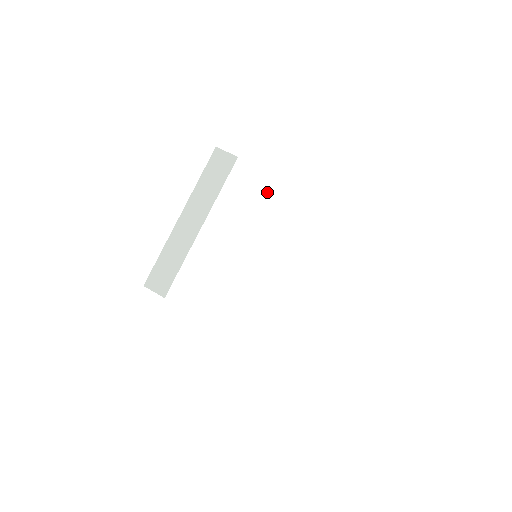
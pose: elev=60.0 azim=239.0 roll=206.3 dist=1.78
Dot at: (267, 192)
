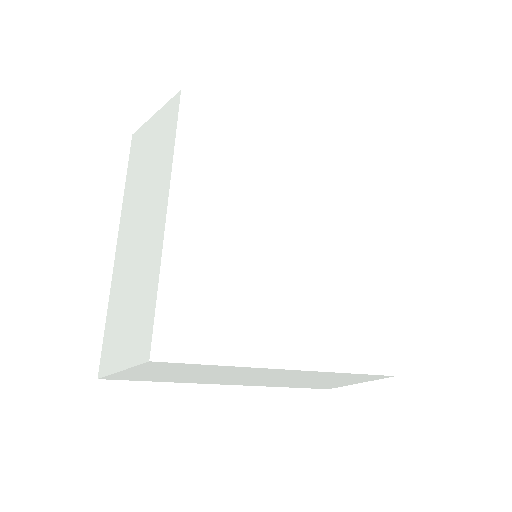
Dot at: (245, 132)
